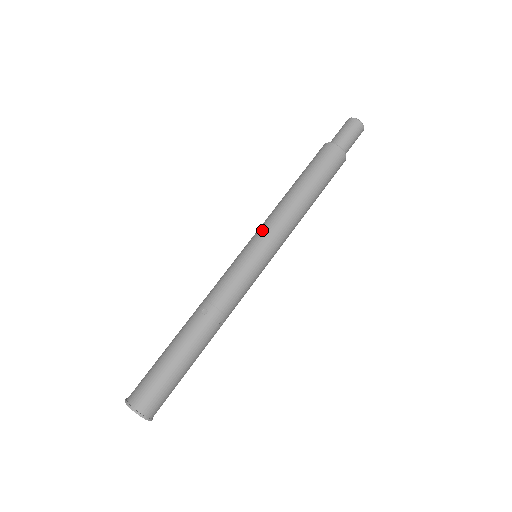
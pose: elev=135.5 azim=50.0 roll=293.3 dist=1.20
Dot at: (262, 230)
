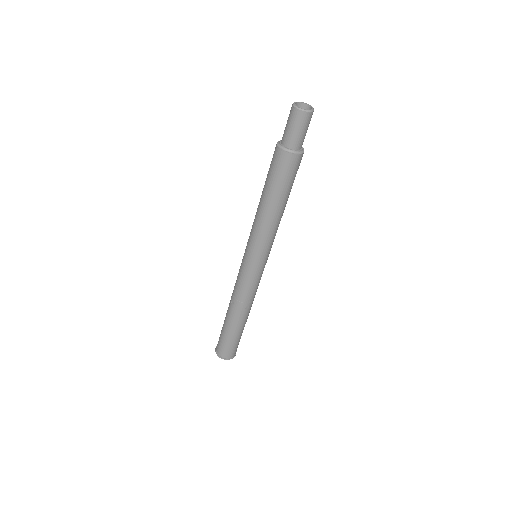
Dot at: (248, 241)
